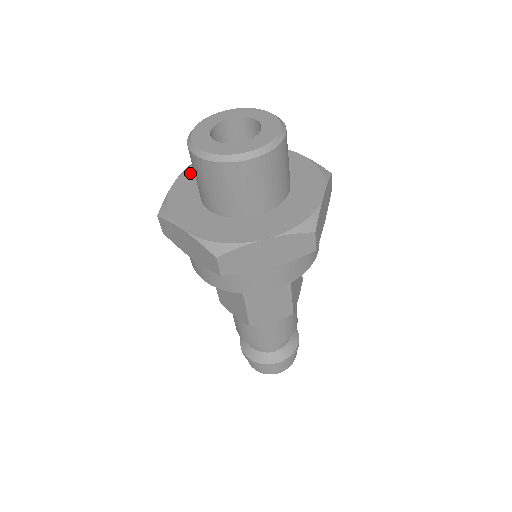
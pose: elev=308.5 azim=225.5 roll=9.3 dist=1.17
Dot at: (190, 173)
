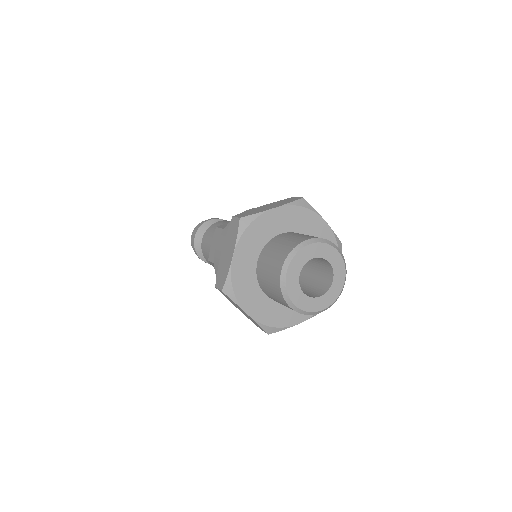
Dot at: (245, 299)
